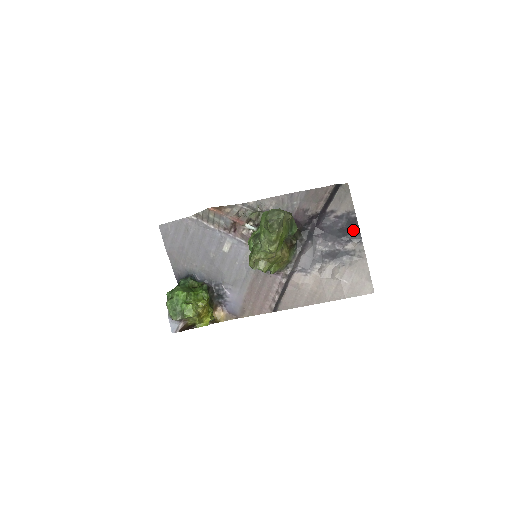
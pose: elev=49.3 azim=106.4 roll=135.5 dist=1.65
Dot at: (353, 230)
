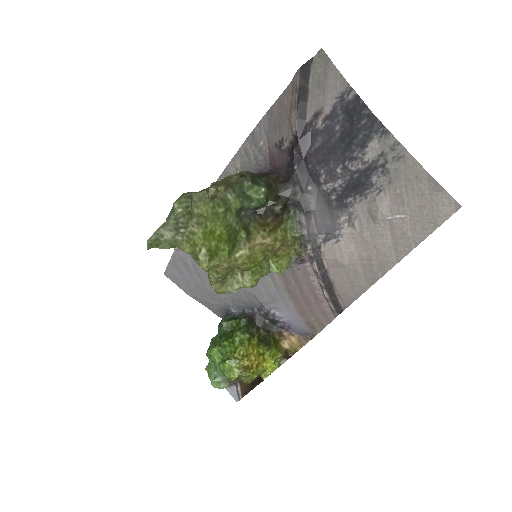
Dot at: (361, 121)
